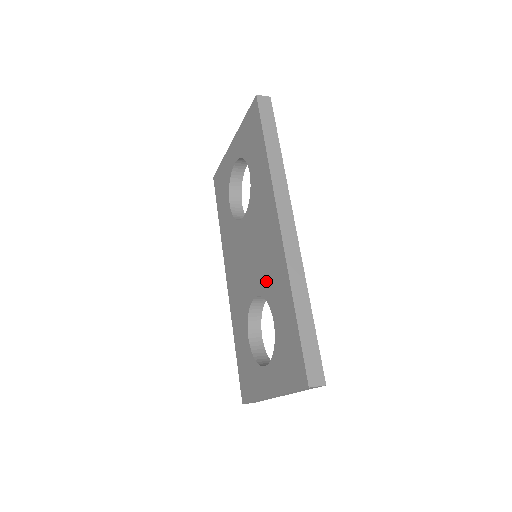
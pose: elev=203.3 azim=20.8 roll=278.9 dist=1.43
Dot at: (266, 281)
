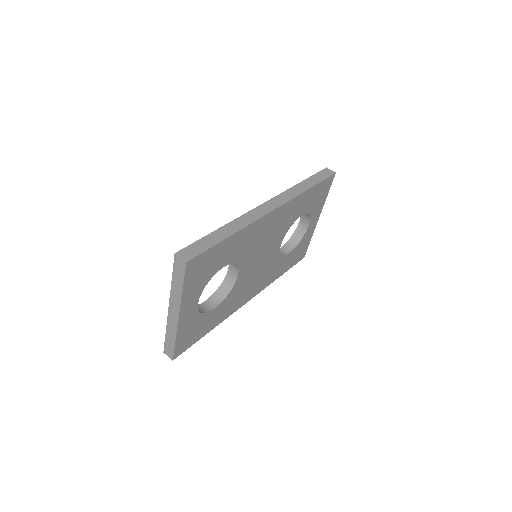
Dot at: occluded
